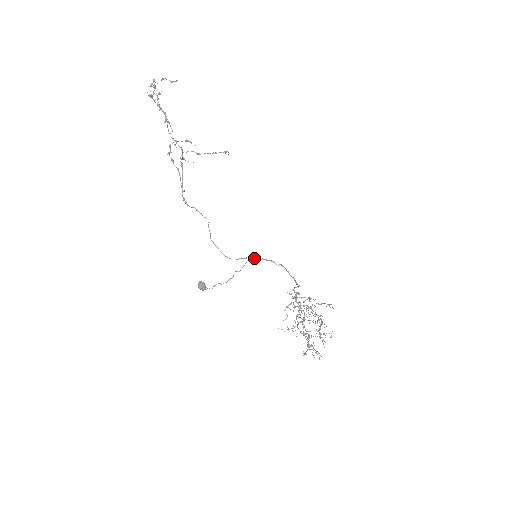
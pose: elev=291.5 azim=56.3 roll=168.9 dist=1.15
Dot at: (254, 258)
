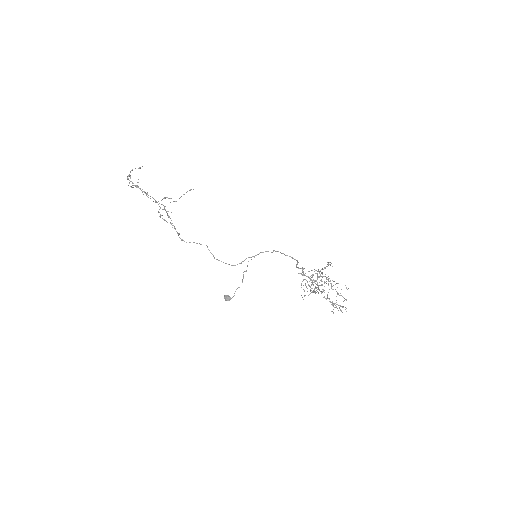
Dot at: (252, 256)
